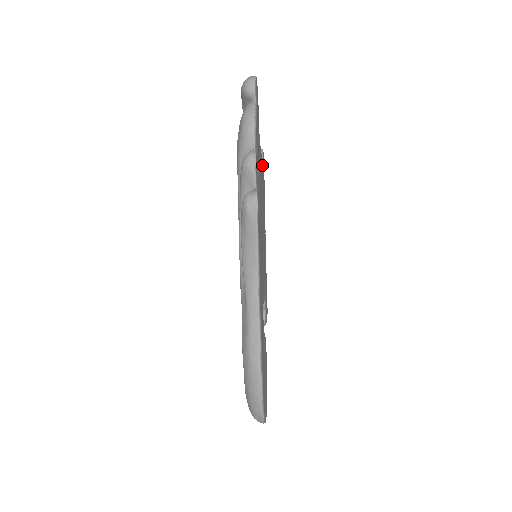
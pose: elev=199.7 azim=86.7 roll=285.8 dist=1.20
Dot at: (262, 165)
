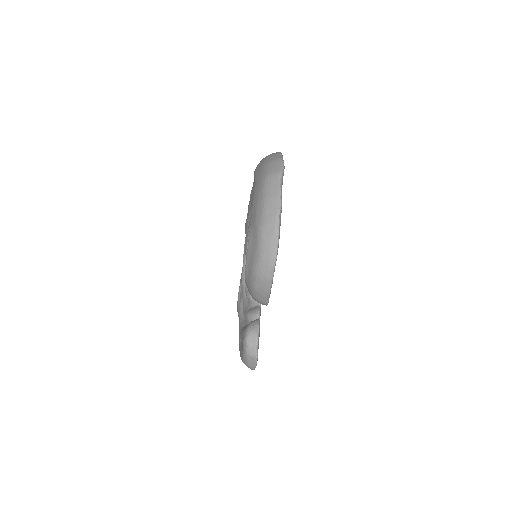
Dot at: occluded
